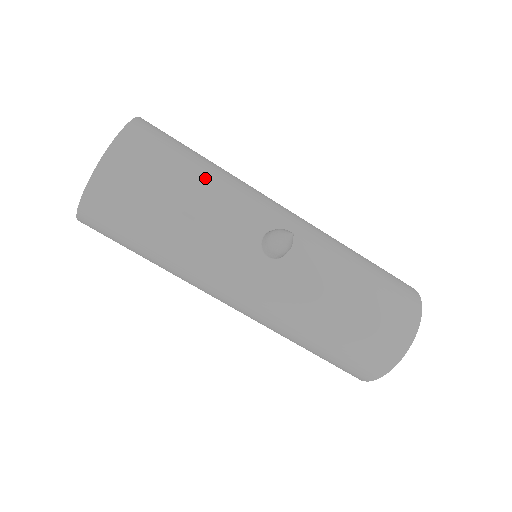
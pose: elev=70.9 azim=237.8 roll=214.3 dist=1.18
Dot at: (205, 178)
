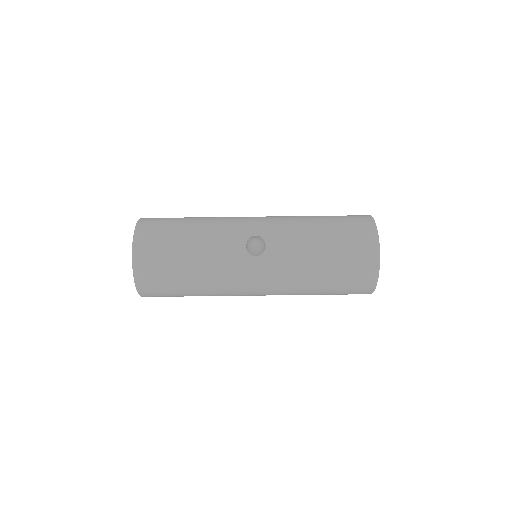
Dot at: (194, 233)
